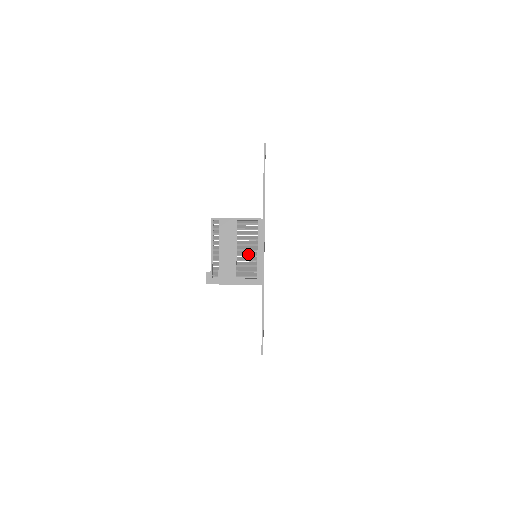
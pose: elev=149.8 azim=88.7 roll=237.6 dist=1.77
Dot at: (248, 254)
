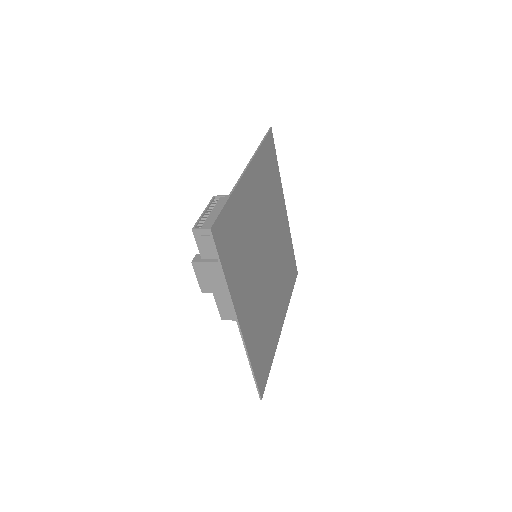
Dot at: occluded
